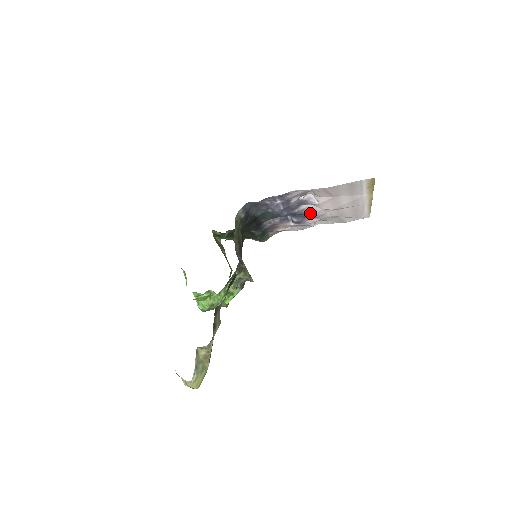
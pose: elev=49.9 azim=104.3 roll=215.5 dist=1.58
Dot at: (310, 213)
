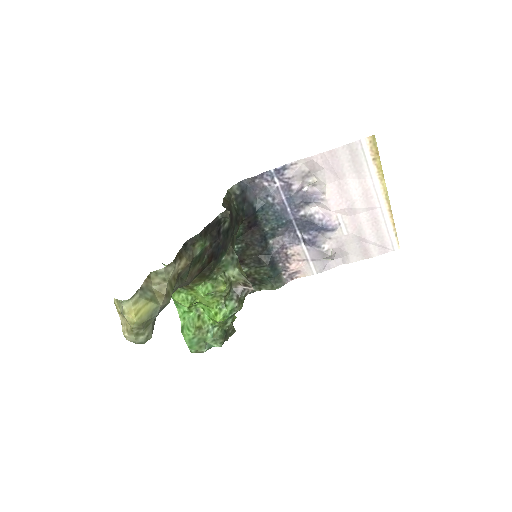
Dot at: (320, 221)
